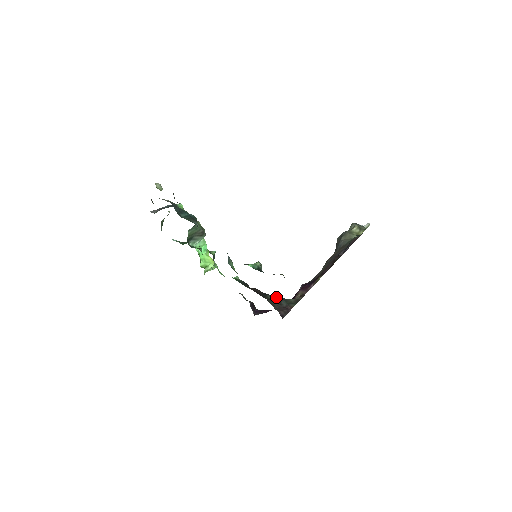
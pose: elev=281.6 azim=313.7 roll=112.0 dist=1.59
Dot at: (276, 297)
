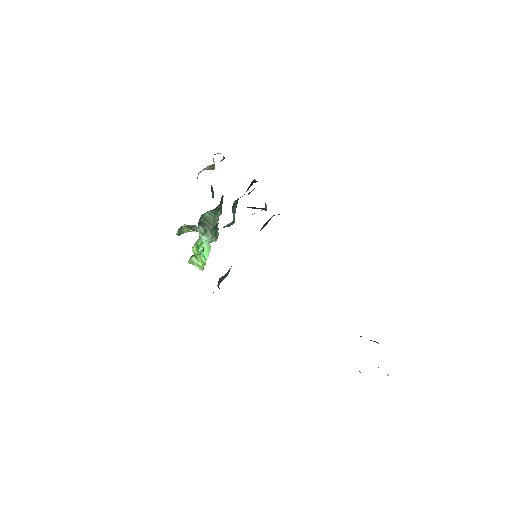
Dot at: occluded
